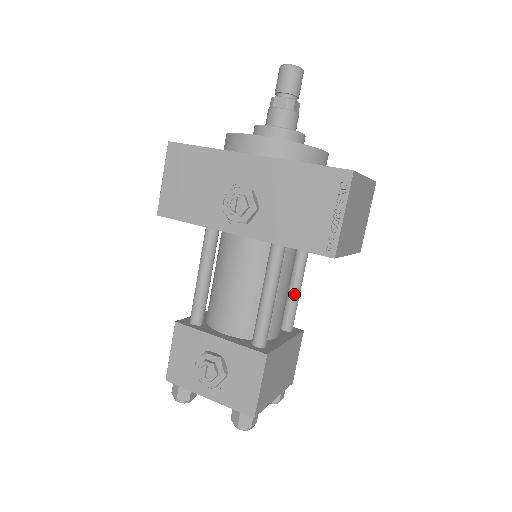
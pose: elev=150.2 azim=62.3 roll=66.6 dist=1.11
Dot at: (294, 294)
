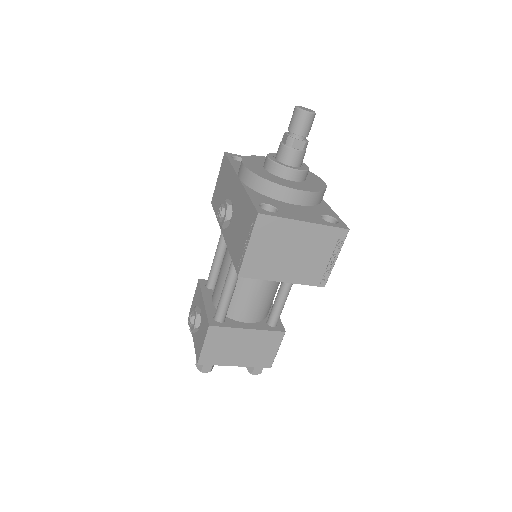
Dot at: (278, 298)
